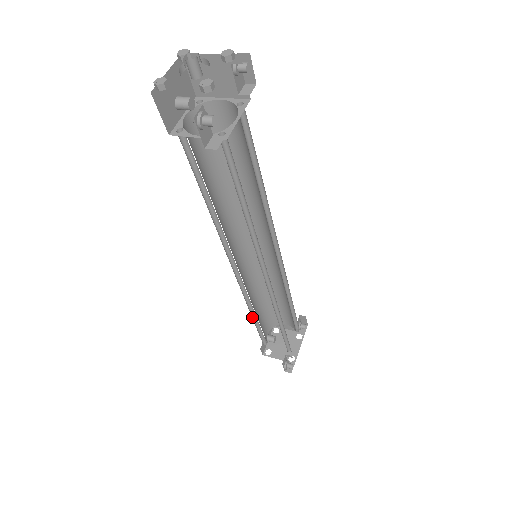
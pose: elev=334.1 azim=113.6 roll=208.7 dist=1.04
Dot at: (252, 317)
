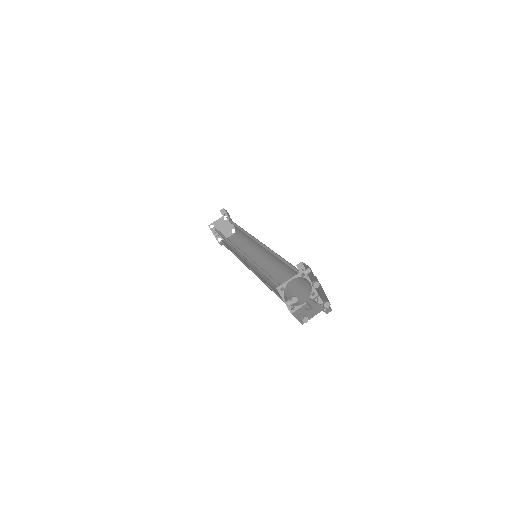
Dot at: occluded
